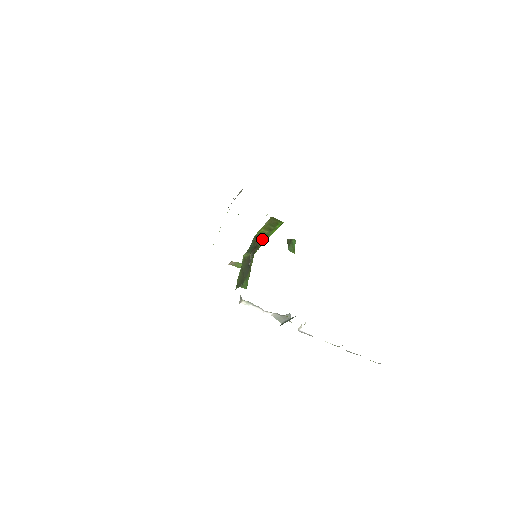
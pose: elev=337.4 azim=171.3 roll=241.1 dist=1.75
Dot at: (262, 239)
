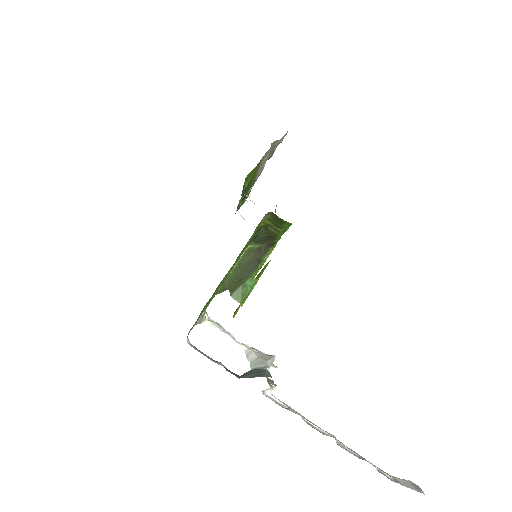
Dot at: (275, 231)
